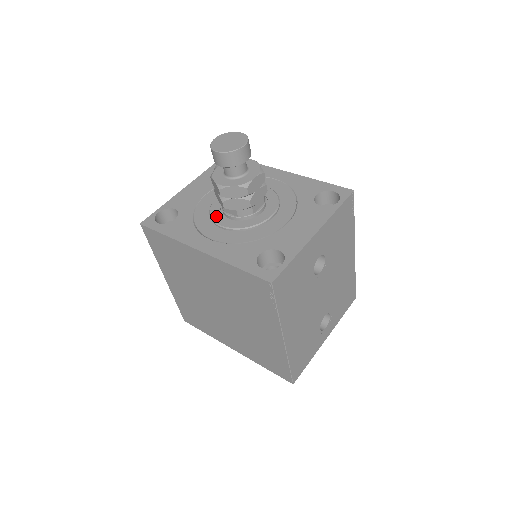
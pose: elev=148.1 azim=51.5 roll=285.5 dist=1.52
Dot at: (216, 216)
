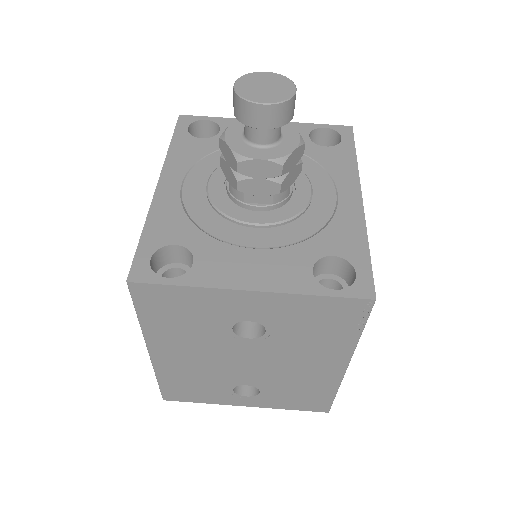
Dot at: occluded
